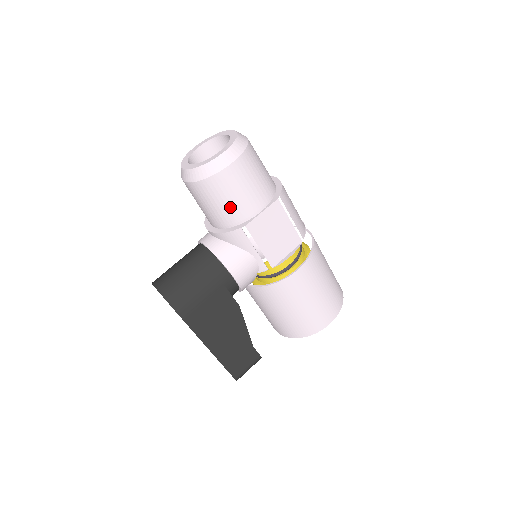
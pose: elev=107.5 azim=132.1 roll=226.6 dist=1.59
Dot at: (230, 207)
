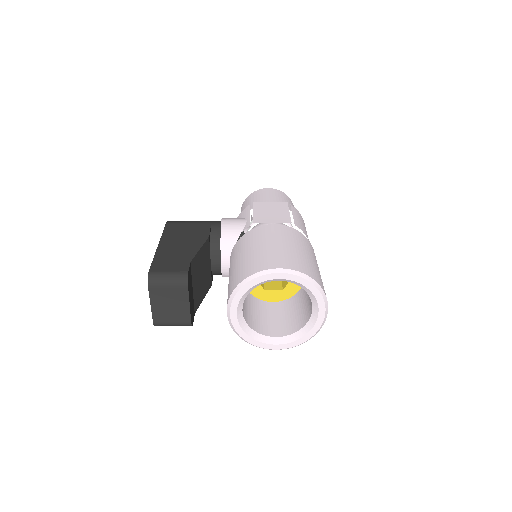
Dot at: occluded
